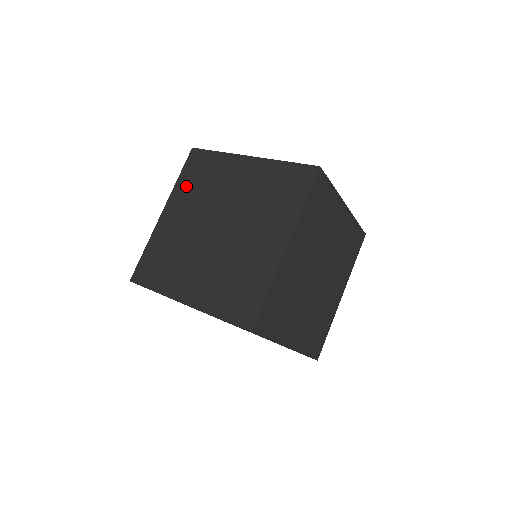
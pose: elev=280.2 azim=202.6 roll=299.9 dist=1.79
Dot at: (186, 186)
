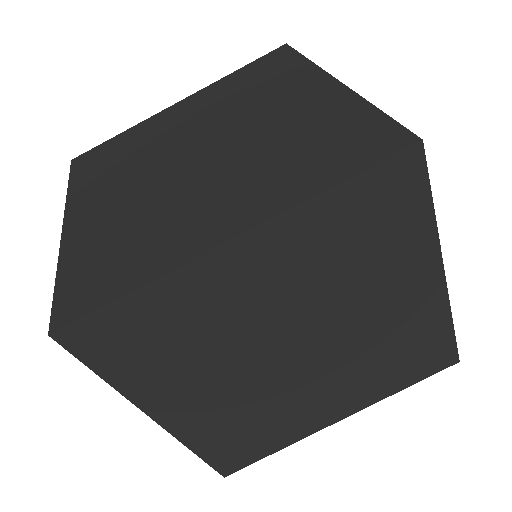
Dot at: (91, 179)
